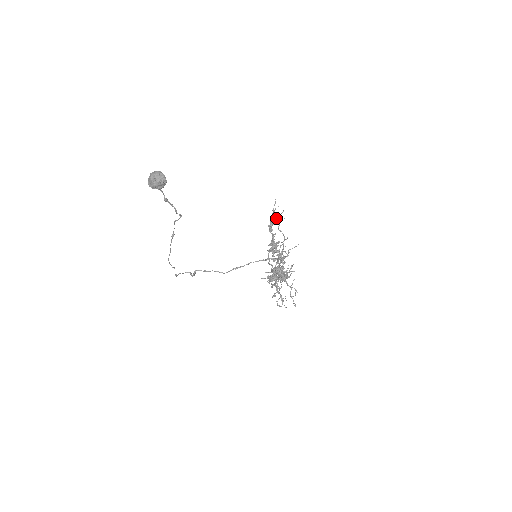
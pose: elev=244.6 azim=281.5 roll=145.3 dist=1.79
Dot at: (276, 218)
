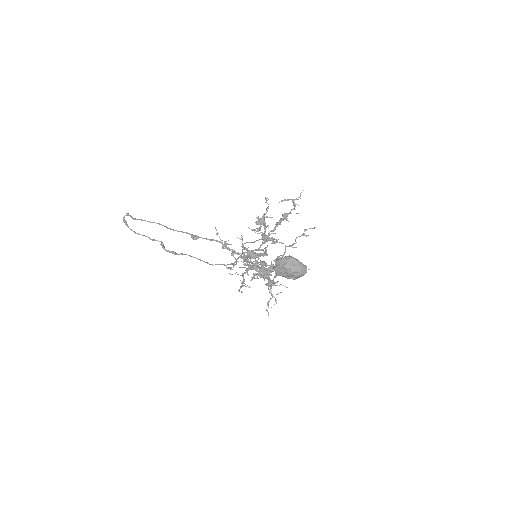
Dot at: occluded
